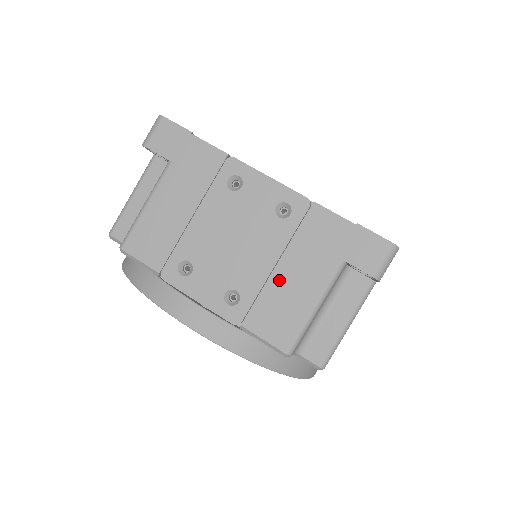
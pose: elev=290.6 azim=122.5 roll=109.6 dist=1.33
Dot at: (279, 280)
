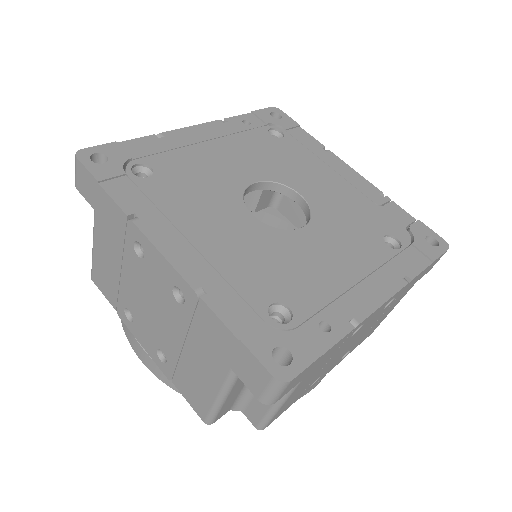
Dot at: (188, 360)
